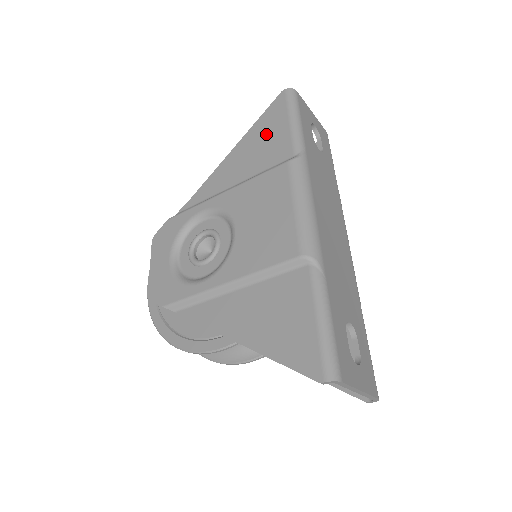
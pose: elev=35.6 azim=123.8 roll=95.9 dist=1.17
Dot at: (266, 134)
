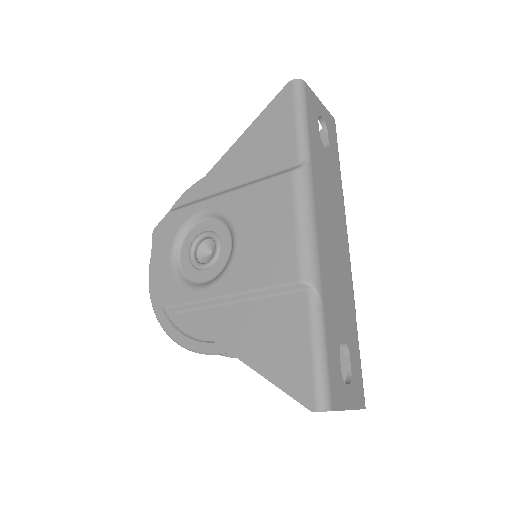
Dot at: (270, 132)
